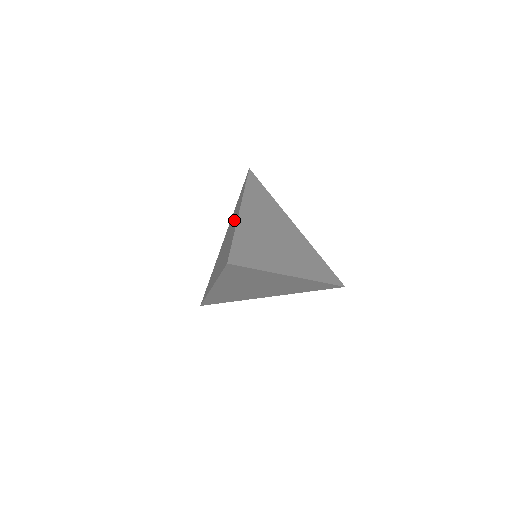
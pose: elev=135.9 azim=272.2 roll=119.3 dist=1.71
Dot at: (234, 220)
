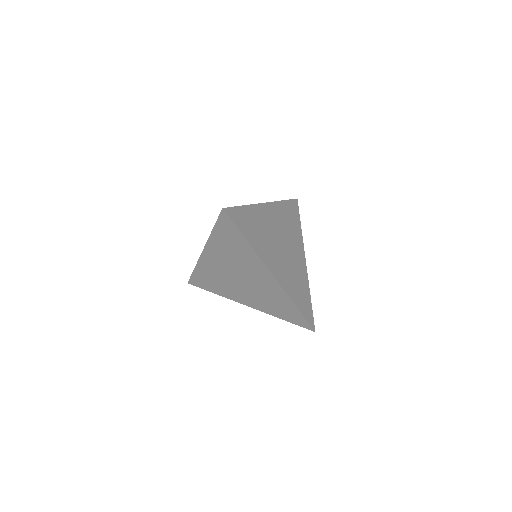
Dot at: occluded
